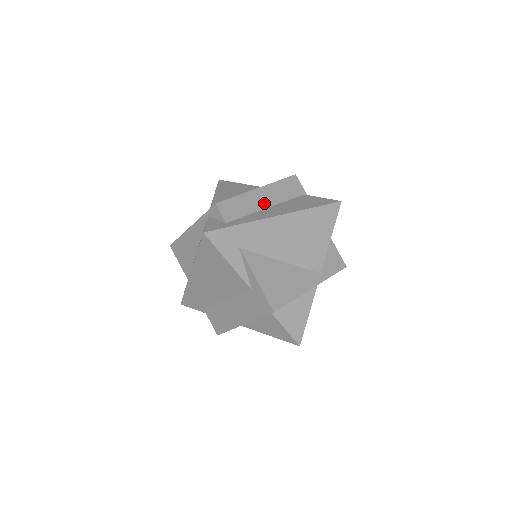
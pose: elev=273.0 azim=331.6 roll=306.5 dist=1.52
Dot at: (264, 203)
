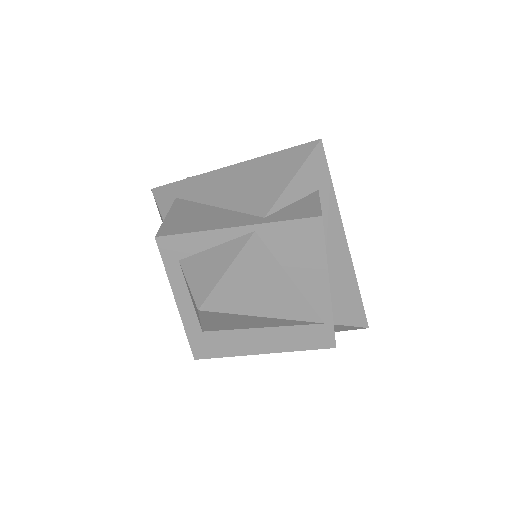
Dot at: occluded
